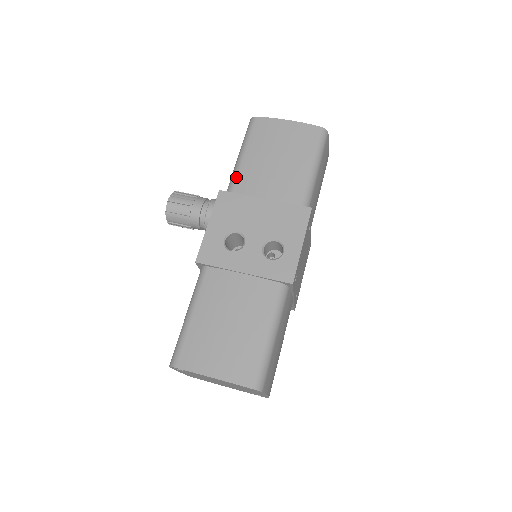
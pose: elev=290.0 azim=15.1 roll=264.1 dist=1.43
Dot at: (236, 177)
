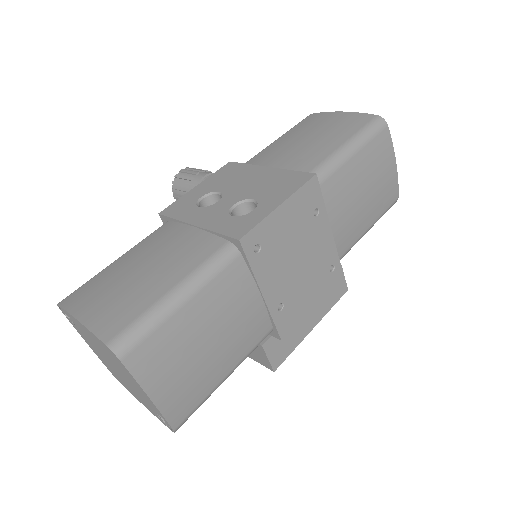
Dot at: (256, 155)
